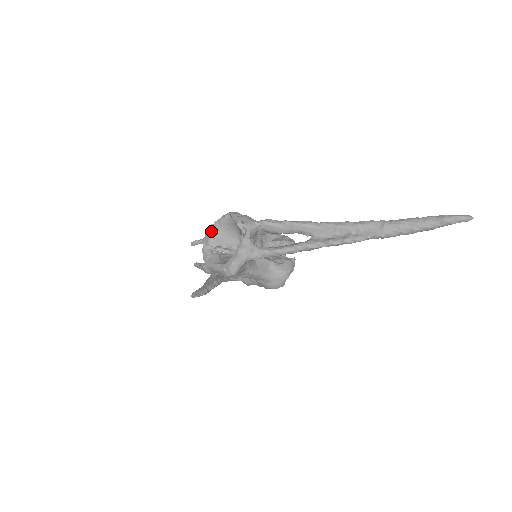
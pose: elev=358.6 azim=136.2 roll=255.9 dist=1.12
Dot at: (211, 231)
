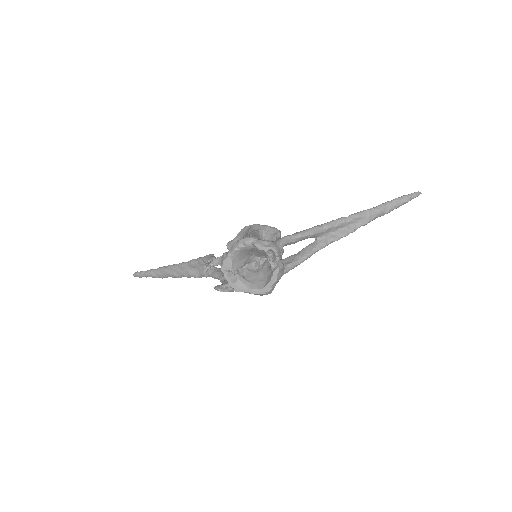
Dot at: (230, 259)
